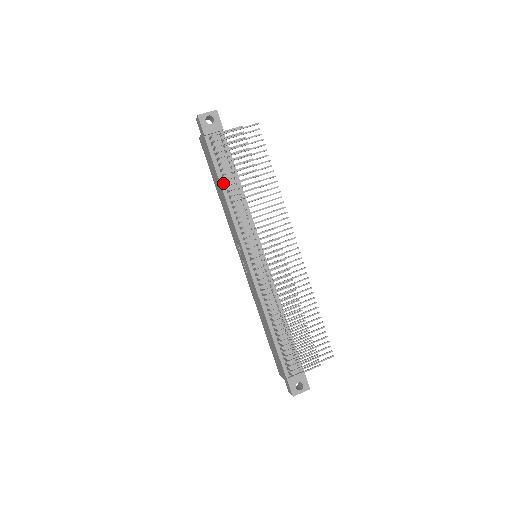
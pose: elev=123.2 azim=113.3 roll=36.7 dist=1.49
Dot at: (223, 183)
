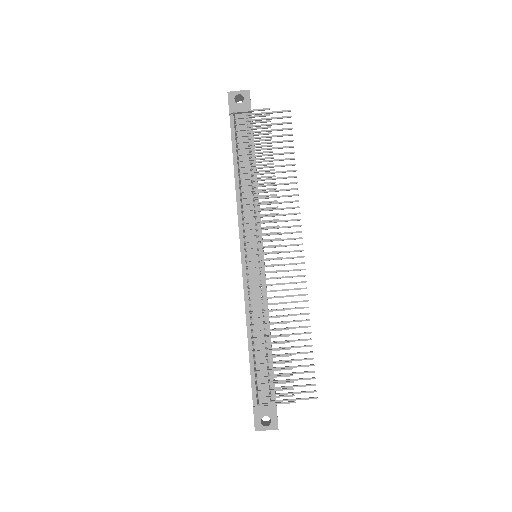
Dot at: (237, 167)
